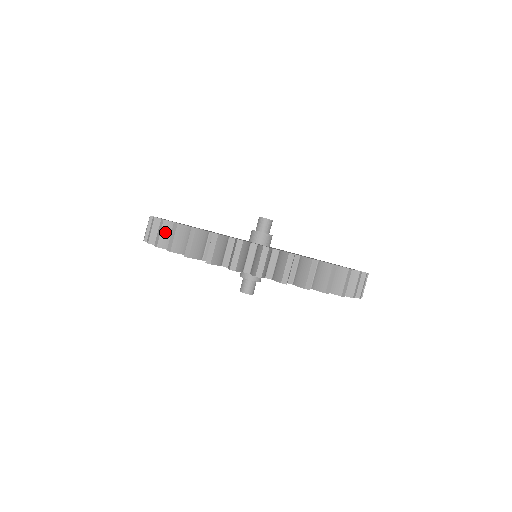
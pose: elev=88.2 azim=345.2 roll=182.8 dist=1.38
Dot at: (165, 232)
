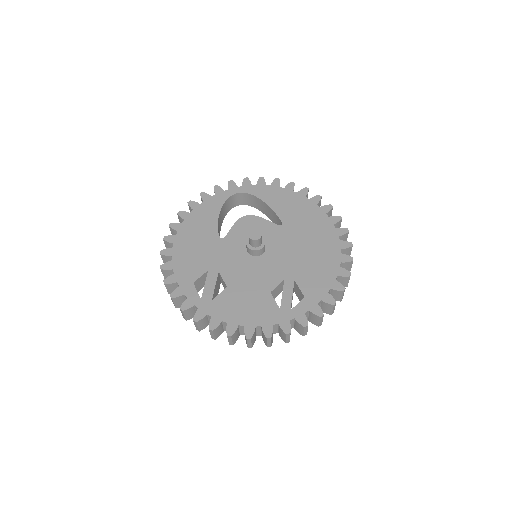
Dot at: (177, 302)
